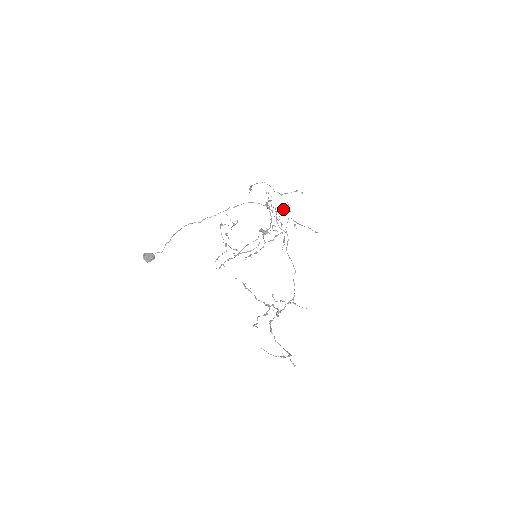
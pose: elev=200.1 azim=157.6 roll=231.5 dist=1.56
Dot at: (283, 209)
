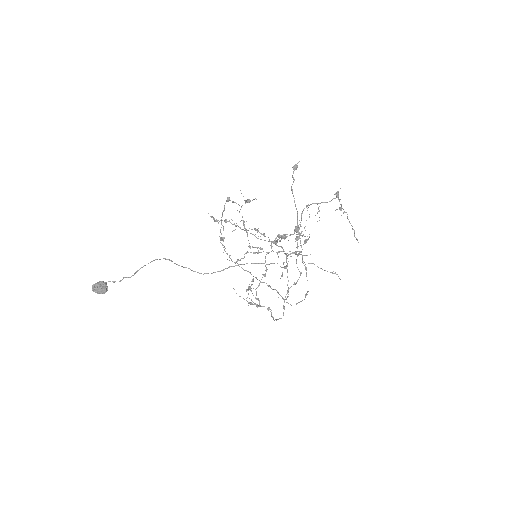
Dot at: (335, 194)
